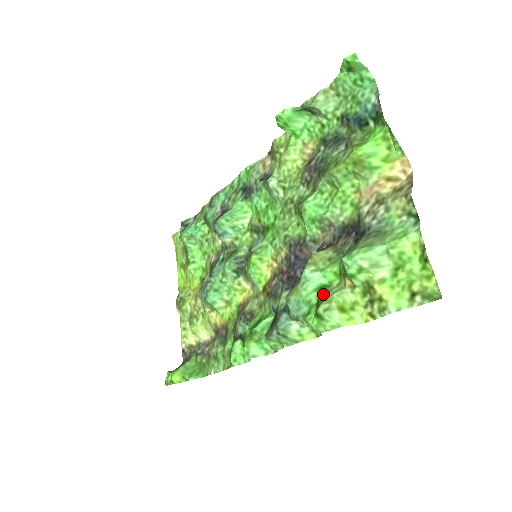
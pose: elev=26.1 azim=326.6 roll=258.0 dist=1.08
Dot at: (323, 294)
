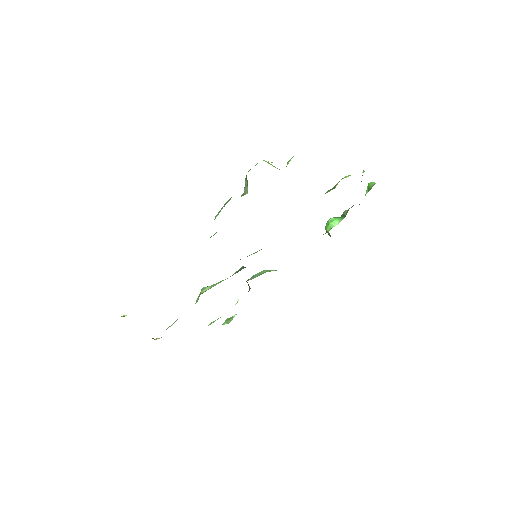
Dot at: occluded
